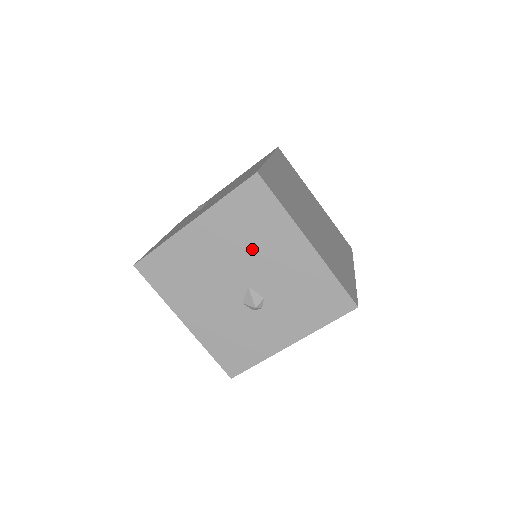
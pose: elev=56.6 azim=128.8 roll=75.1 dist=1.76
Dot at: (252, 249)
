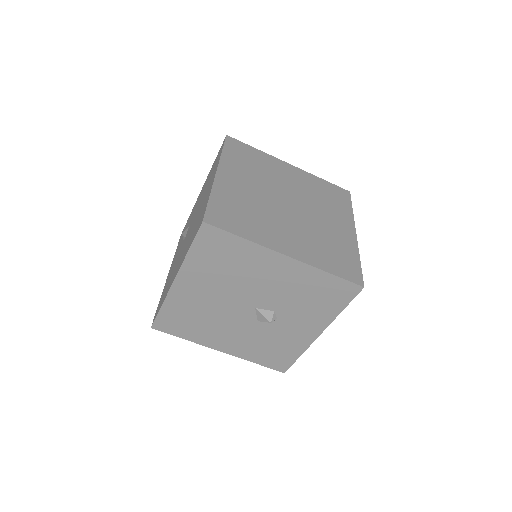
Dot at: (239, 281)
